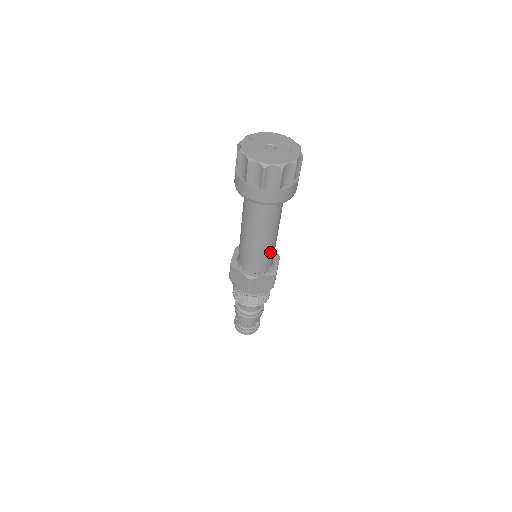
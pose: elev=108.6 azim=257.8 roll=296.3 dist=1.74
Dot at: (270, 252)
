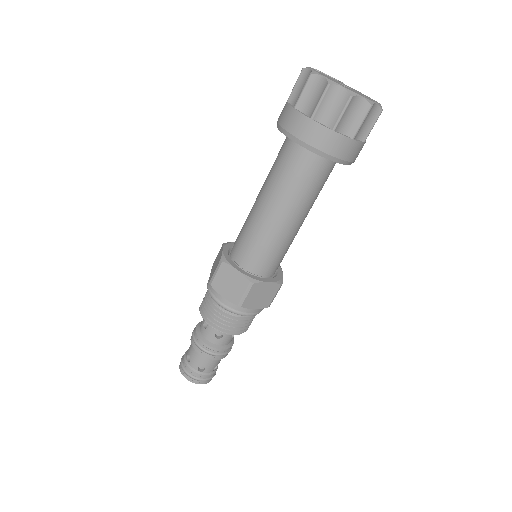
Dot at: (266, 243)
